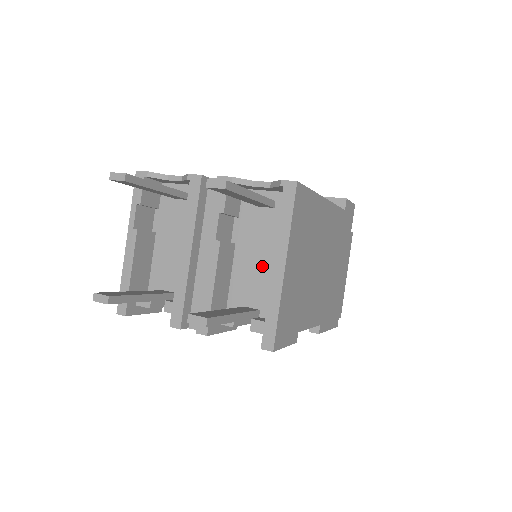
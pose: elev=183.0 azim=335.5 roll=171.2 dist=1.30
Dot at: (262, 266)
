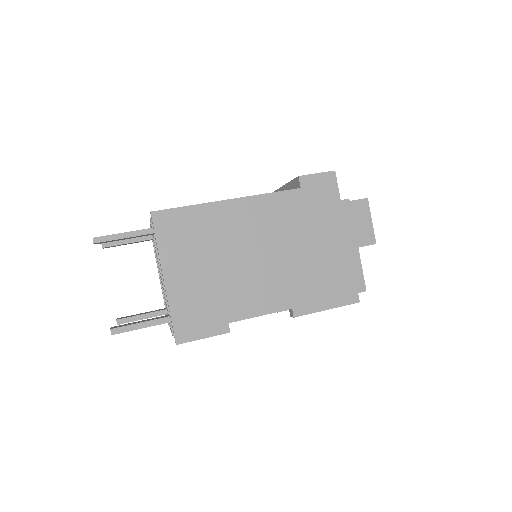
Dot at: occluded
